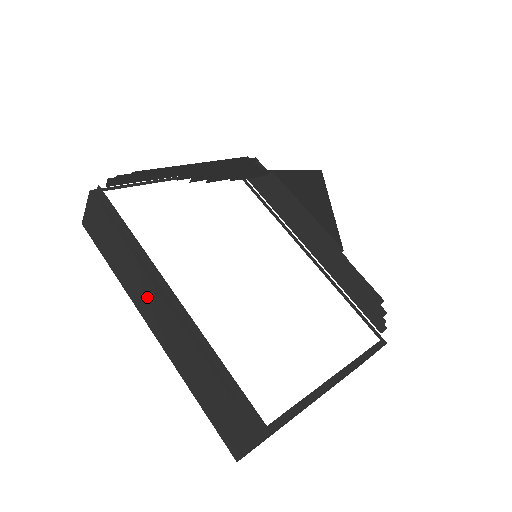
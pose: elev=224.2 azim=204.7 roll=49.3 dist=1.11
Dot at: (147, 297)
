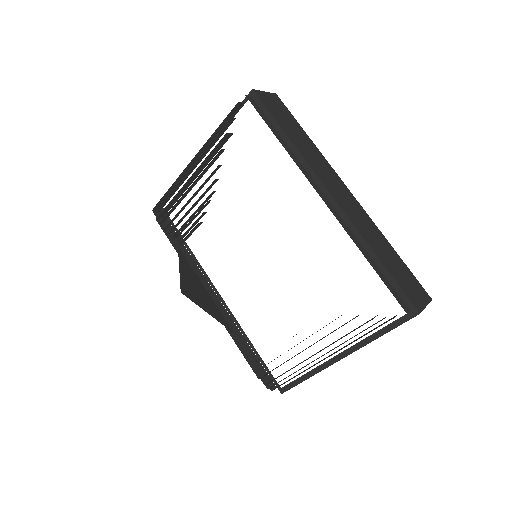
Dot at: occluded
